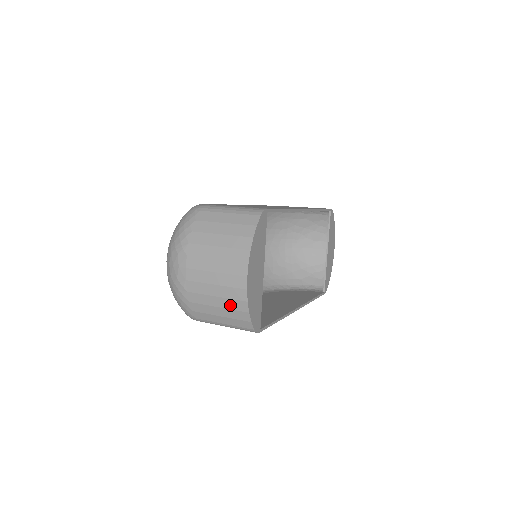
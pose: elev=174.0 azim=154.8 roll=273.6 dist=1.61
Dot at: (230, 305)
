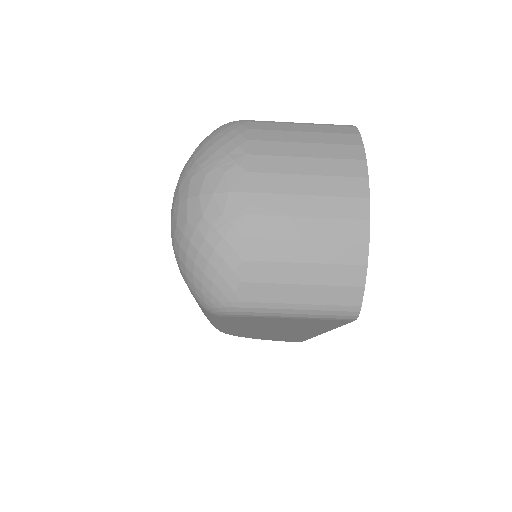
Dot at: (332, 255)
